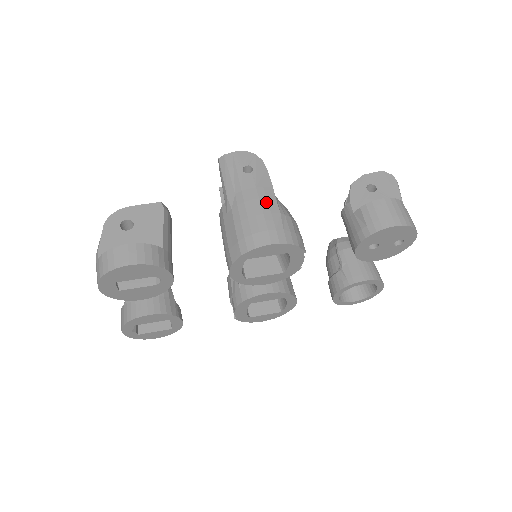
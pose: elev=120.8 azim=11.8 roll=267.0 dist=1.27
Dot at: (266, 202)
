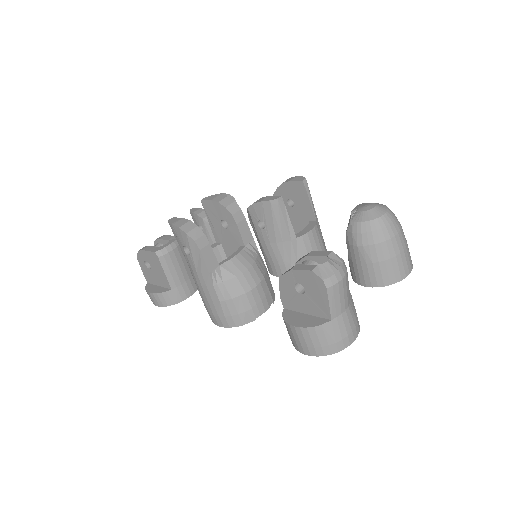
Dot at: (207, 290)
